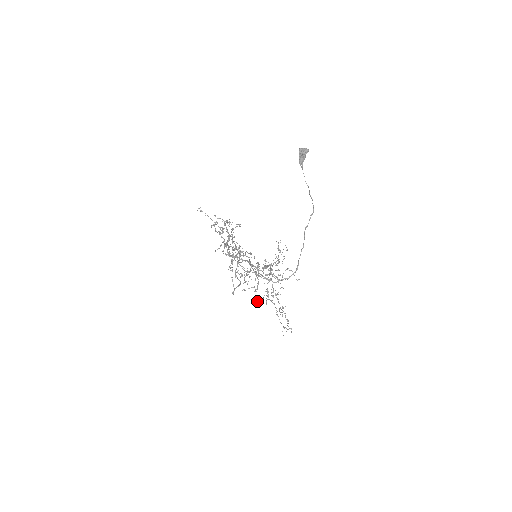
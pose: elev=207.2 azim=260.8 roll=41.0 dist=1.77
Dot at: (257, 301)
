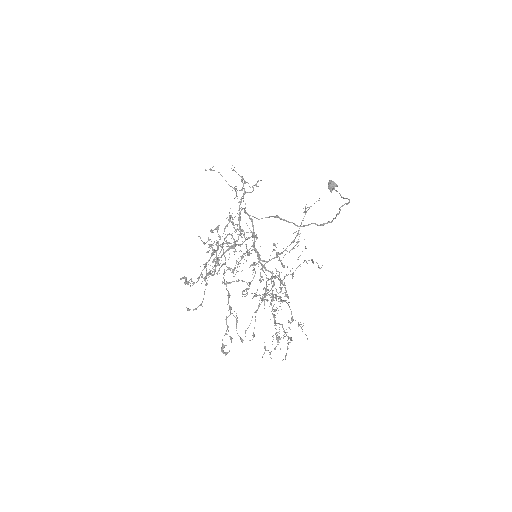
Dot at: (247, 292)
